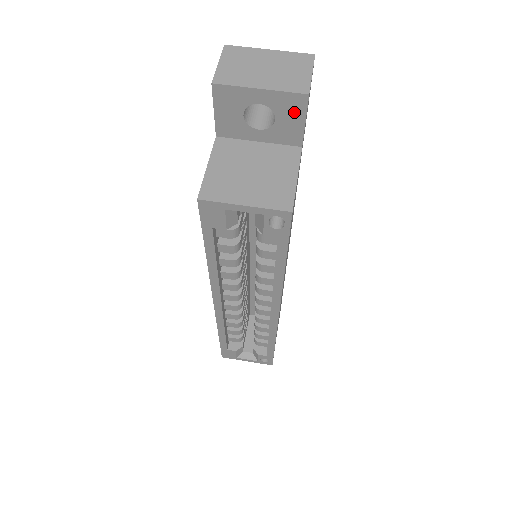
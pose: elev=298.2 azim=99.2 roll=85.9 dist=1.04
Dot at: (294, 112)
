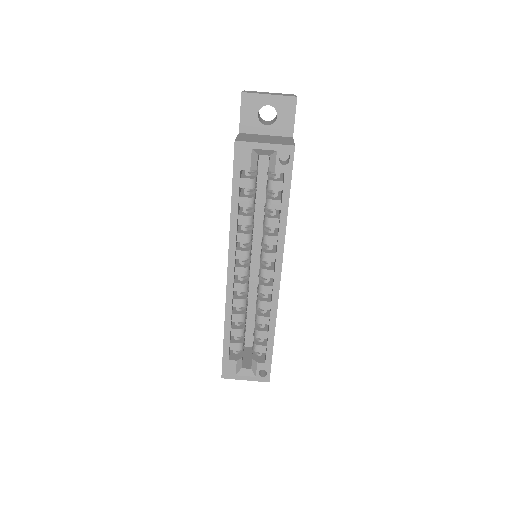
Dot at: (288, 110)
